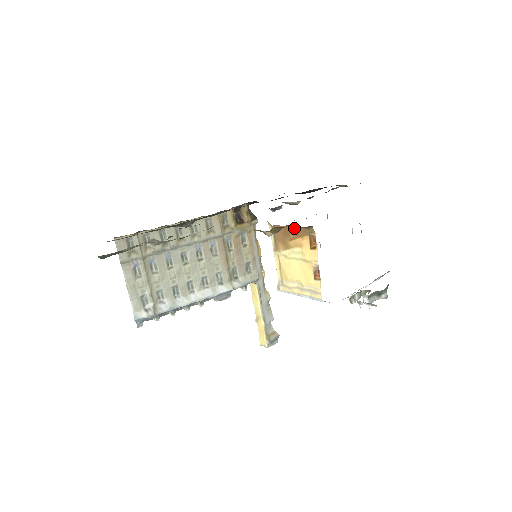
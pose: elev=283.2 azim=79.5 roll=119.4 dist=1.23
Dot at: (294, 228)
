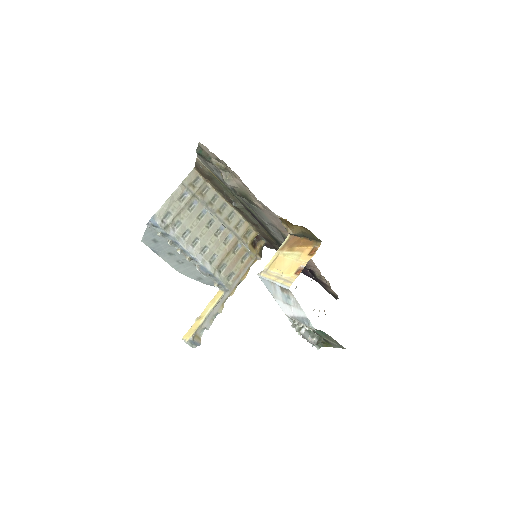
Dot at: (307, 240)
